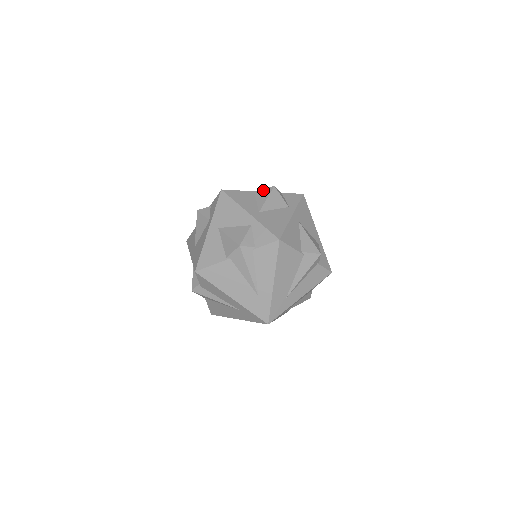
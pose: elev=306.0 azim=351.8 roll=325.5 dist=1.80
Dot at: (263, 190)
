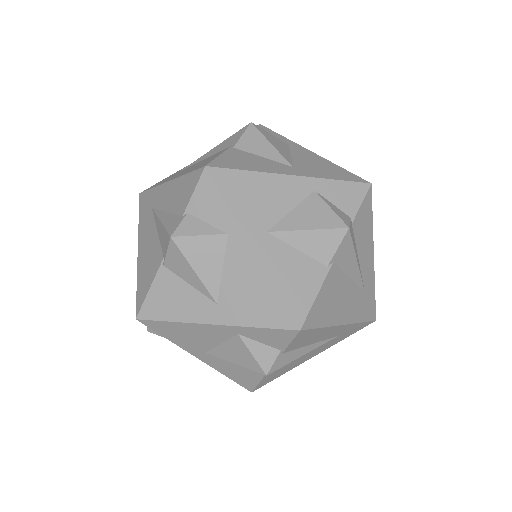
Dot at: (244, 137)
